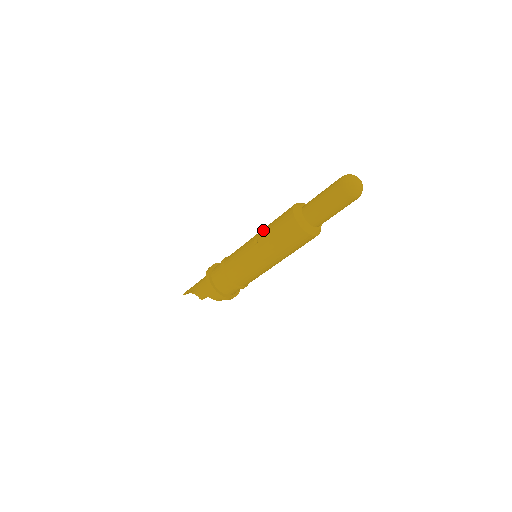
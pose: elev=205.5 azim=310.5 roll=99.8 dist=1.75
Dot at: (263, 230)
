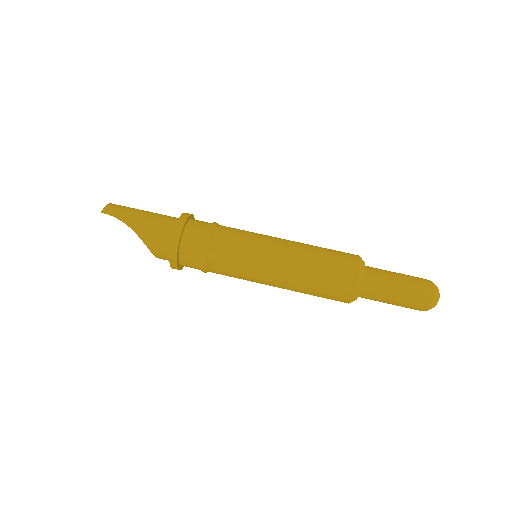
Dot at: (300, 259)
